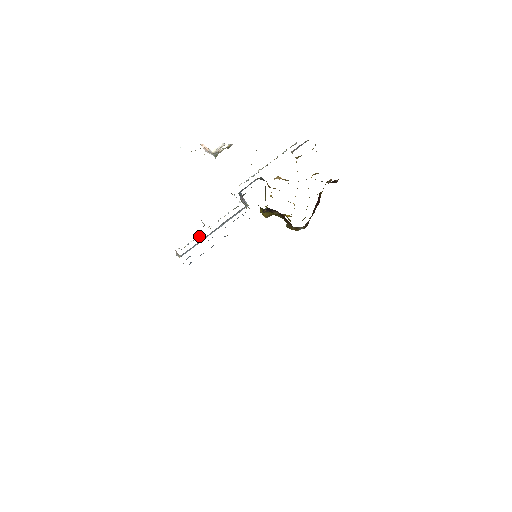
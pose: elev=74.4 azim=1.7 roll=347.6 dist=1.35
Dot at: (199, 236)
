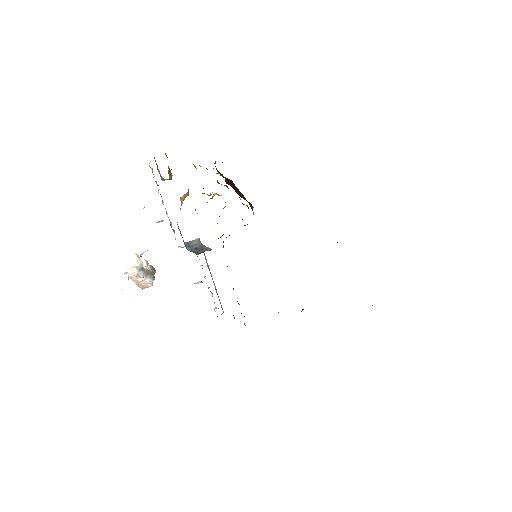
Dot at: occluded
